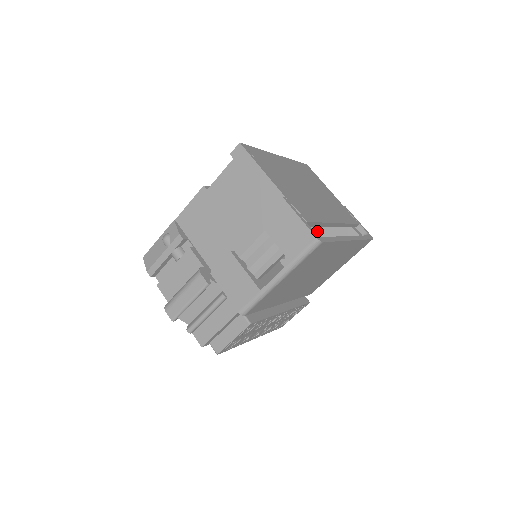
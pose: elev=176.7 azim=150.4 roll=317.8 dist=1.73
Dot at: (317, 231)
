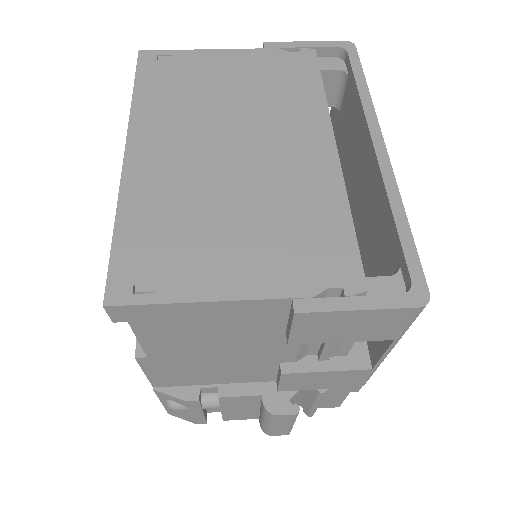
Dot at: occluded
